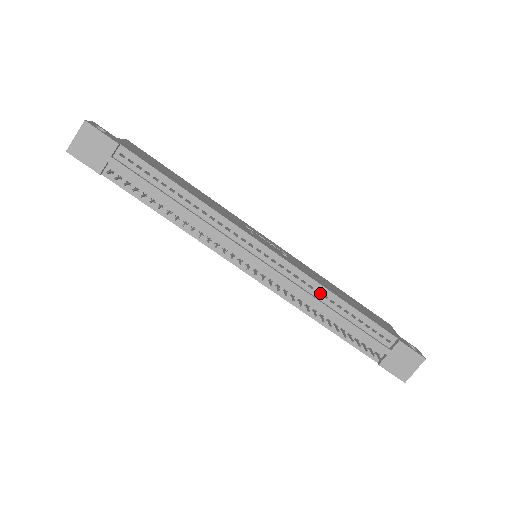
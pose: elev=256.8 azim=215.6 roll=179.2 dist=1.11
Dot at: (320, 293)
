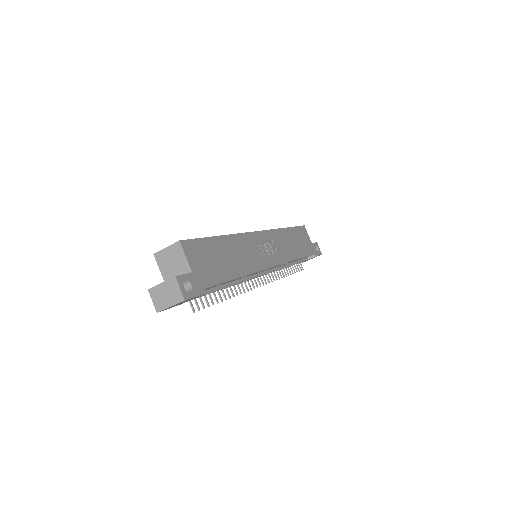
Dot at: occluded
